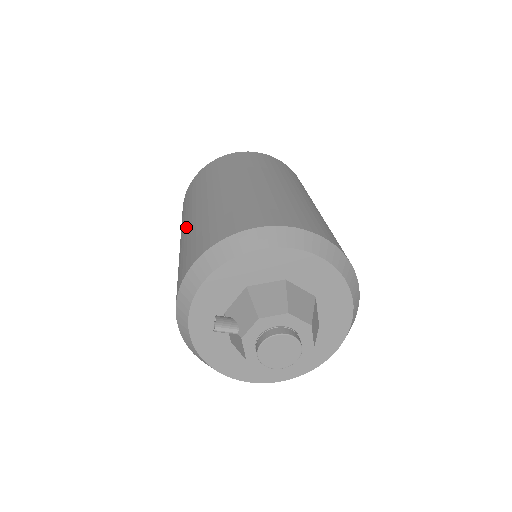
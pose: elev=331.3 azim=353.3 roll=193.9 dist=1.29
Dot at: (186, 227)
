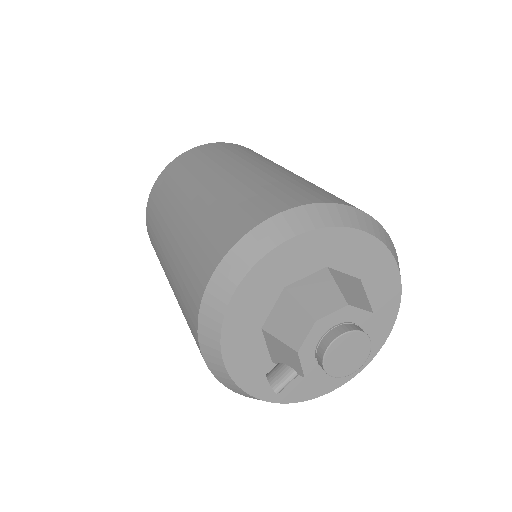
Dot at: occluded
